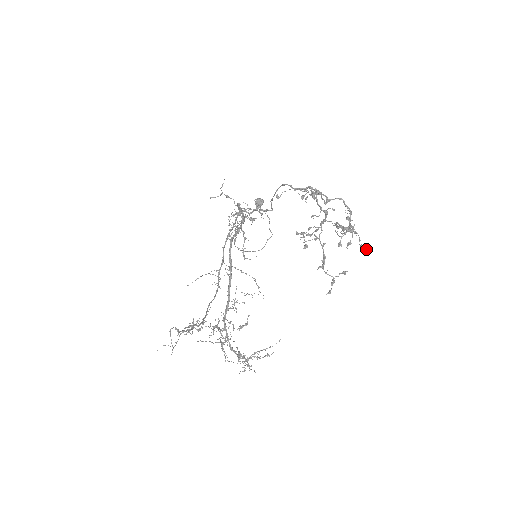
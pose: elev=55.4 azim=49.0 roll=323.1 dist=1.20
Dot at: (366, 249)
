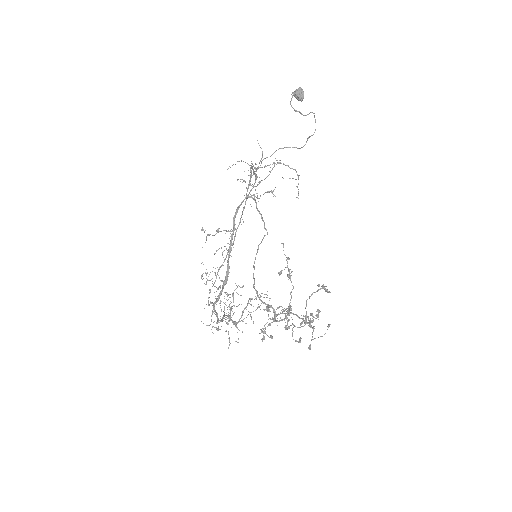
Dot at: (328, 327)
